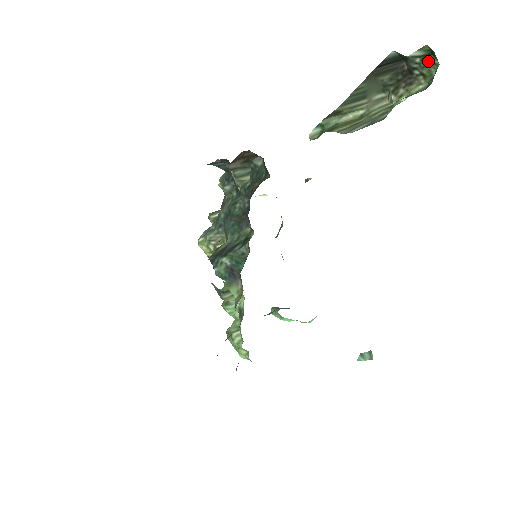
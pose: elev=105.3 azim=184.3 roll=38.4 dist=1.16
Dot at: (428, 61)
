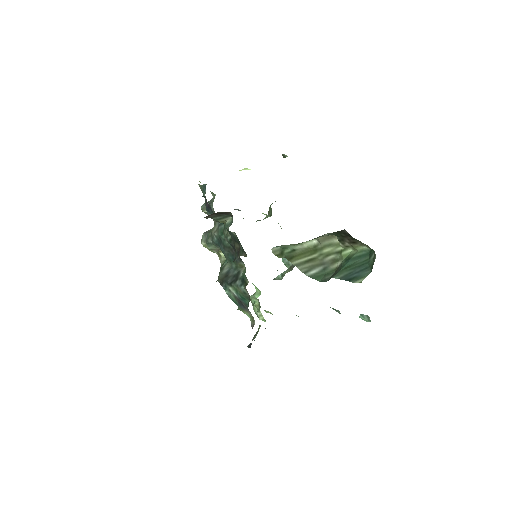
Dot at: occluded
